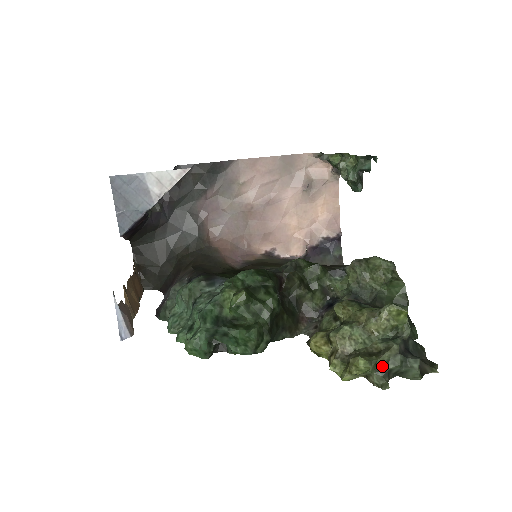
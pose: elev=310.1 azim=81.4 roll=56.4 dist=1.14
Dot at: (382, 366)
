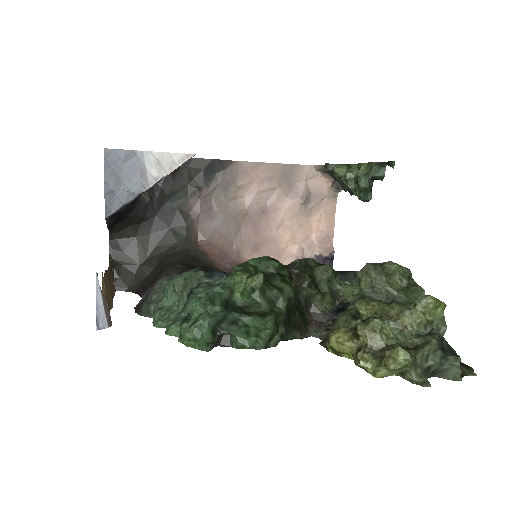
Dot at: (421, 361)
